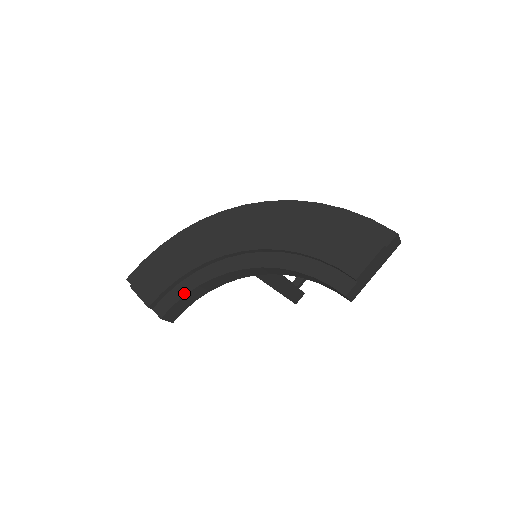
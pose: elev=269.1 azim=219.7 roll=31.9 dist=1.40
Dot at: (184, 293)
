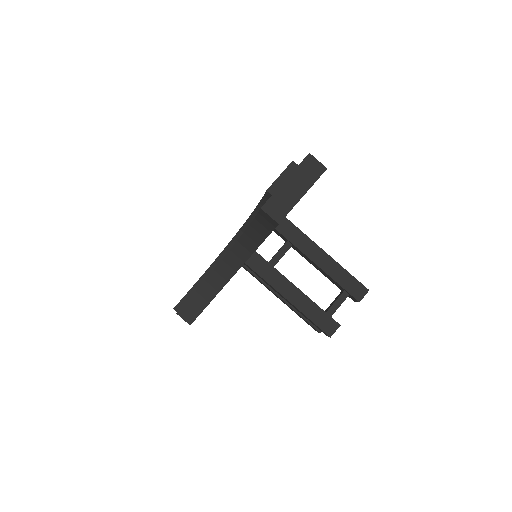
Dot at: (196, 290)
